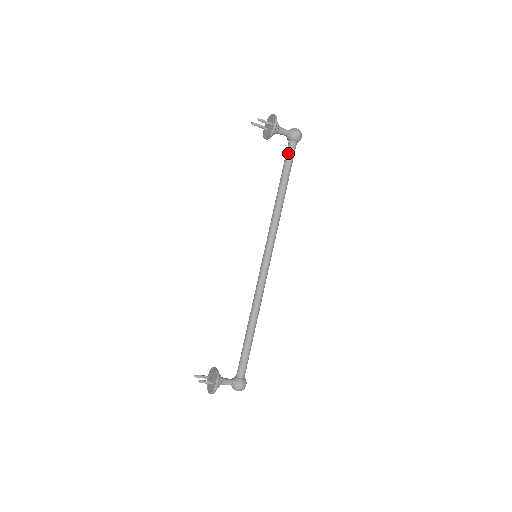
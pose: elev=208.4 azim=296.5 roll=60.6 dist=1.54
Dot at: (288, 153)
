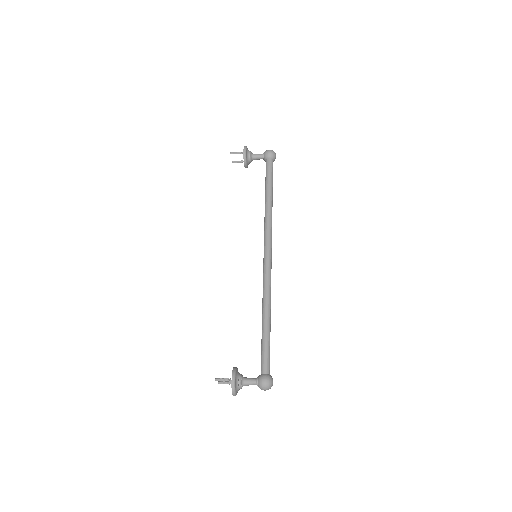
Dot at: (266, 169)
